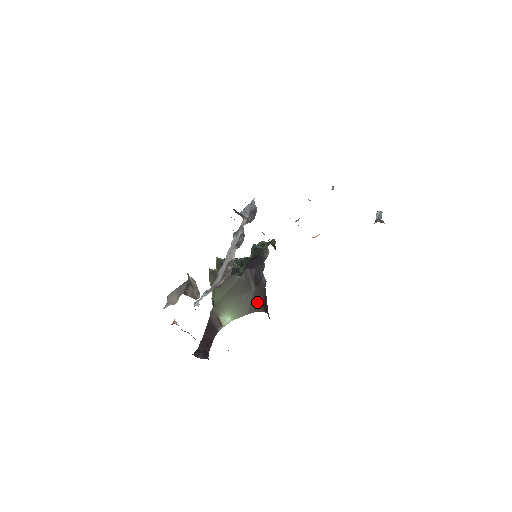
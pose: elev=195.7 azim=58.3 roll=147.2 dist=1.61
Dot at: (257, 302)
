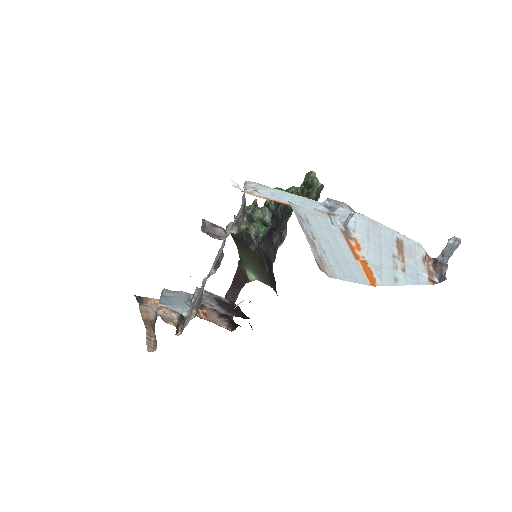
Dot at: (272, 284)
